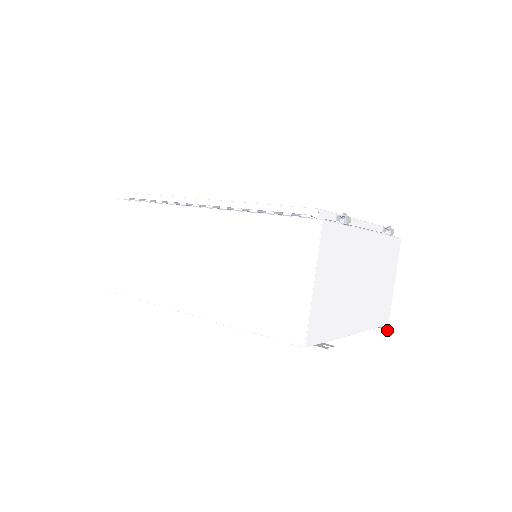
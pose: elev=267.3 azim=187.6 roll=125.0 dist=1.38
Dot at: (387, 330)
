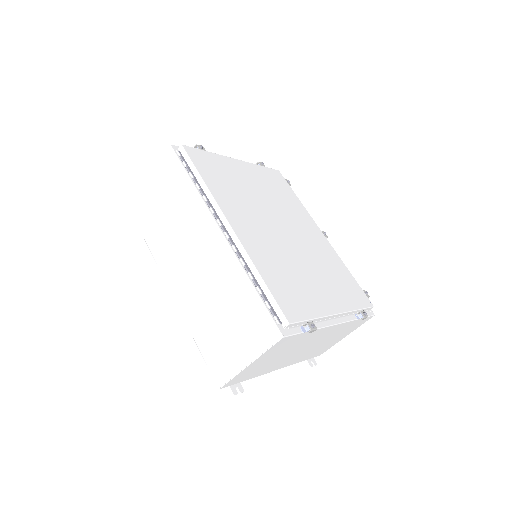
Dot at: (310, 366)
